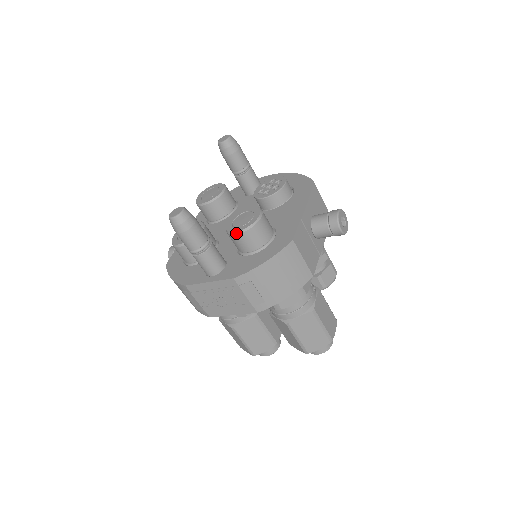
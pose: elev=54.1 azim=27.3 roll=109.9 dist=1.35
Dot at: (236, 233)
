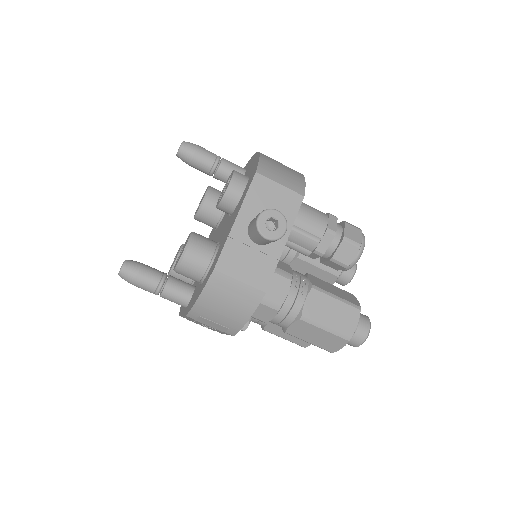
Dot at: occluded
